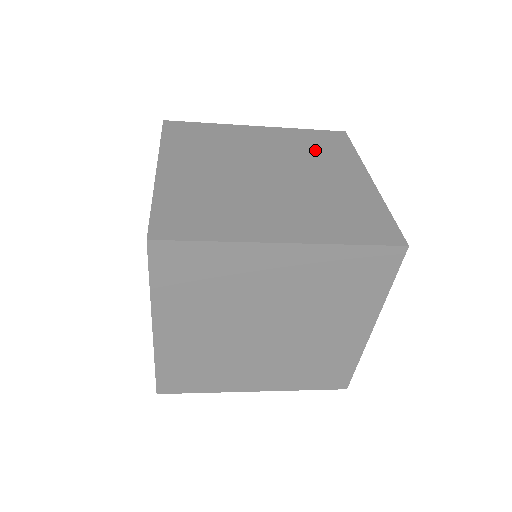
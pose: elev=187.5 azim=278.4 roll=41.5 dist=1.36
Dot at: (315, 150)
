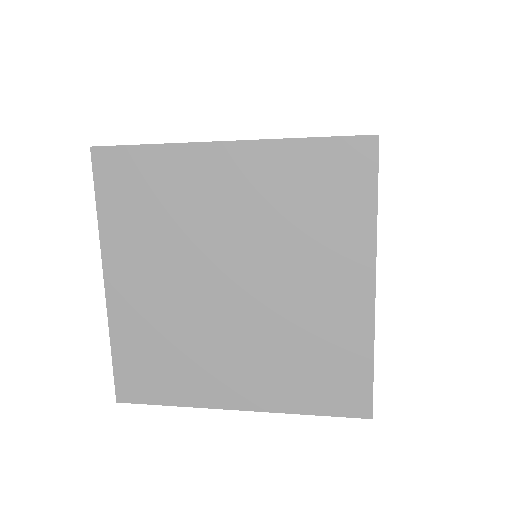
Dot at: occluded
